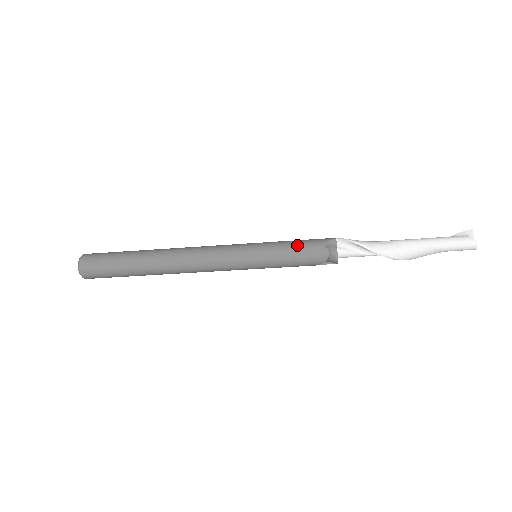
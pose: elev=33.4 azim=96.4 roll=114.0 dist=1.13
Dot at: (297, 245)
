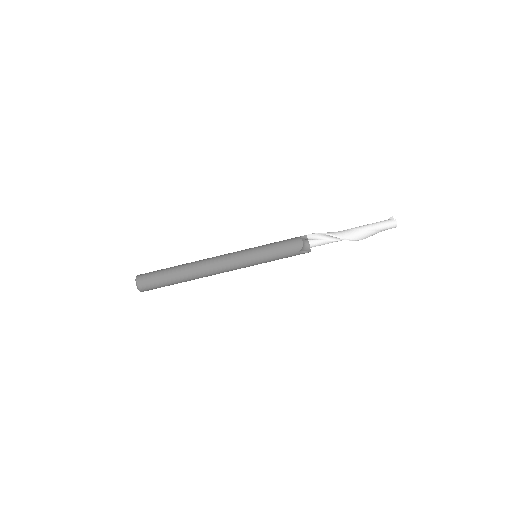
Dot at: (282, 241)
